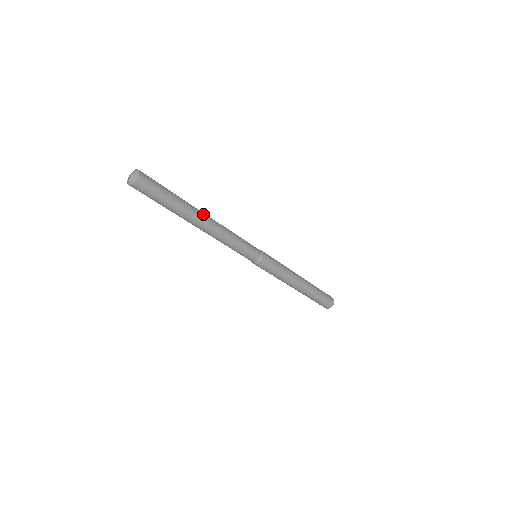
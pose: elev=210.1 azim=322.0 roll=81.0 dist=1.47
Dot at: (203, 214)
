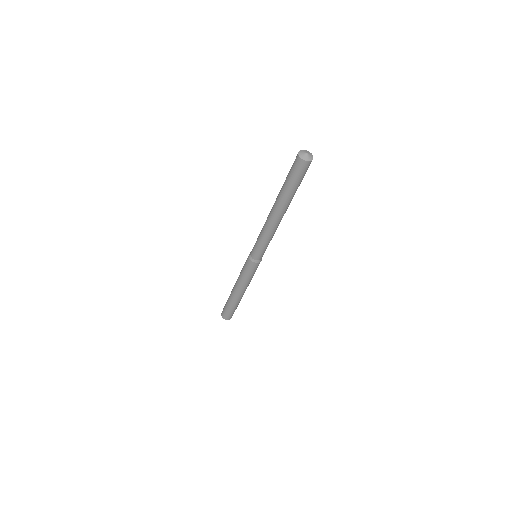
Dot at: occluded
